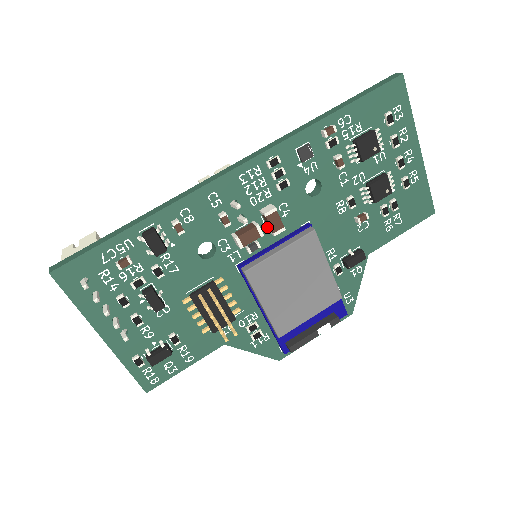
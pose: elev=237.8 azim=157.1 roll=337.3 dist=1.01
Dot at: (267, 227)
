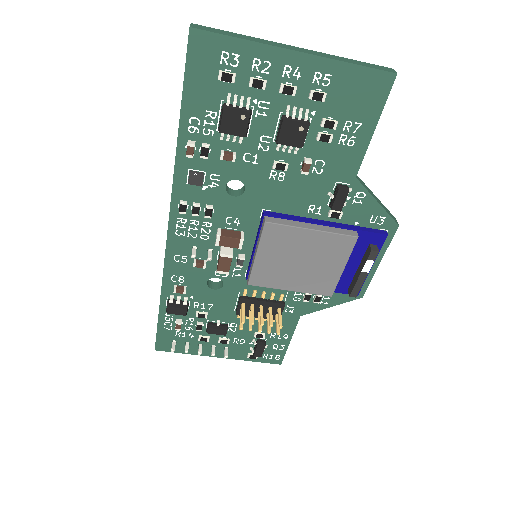
Dot at: occluded
